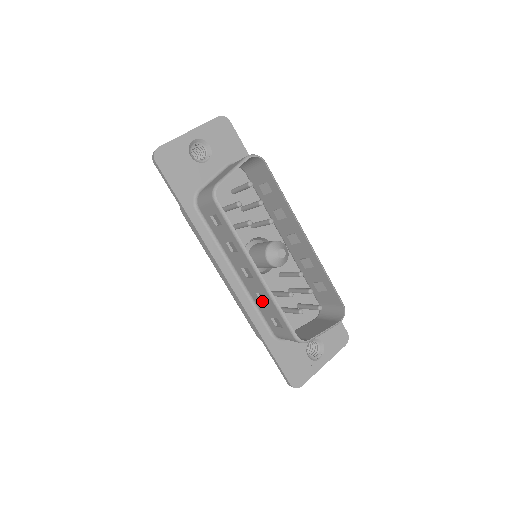
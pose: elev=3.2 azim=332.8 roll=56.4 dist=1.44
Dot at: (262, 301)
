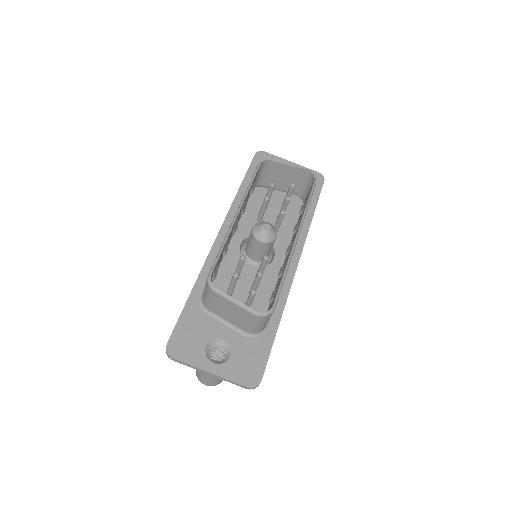
Dot at: occluded
